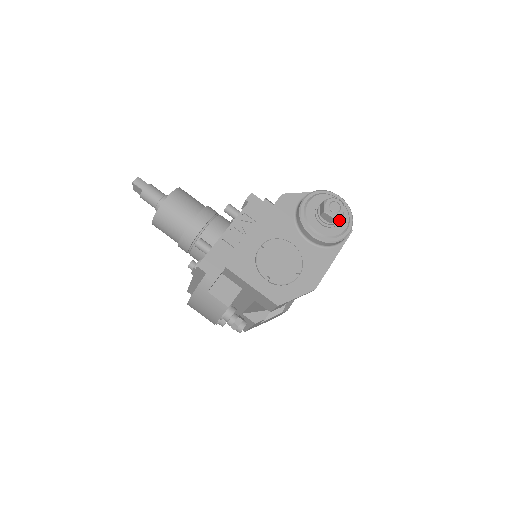
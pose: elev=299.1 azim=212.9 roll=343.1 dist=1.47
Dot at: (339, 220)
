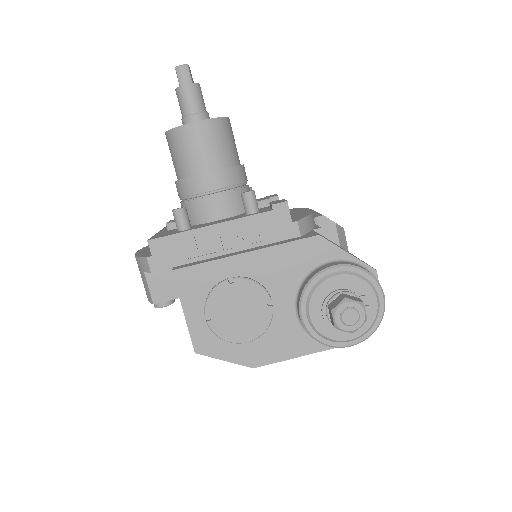
Dot at: occluded
